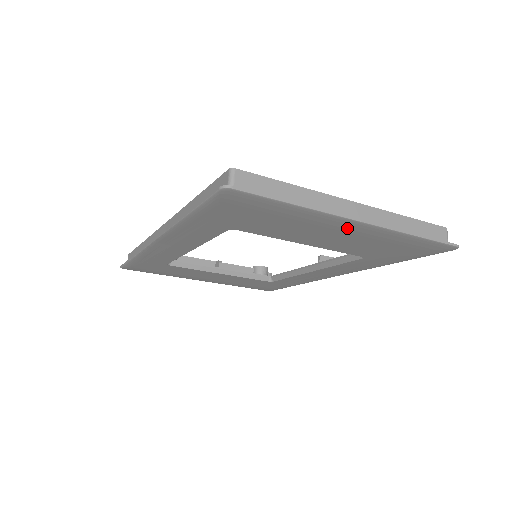
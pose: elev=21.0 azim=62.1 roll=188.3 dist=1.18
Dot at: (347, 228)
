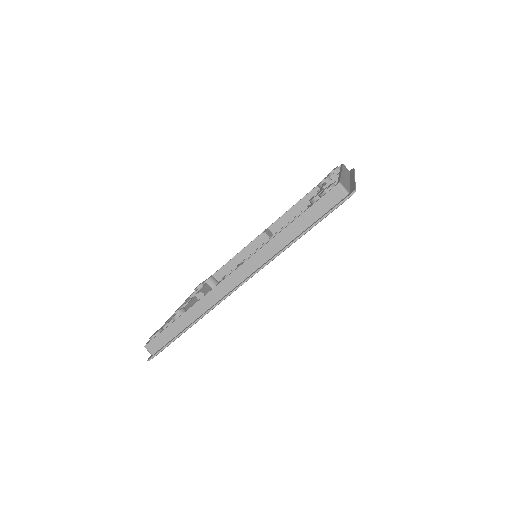
Dot at: occluded
